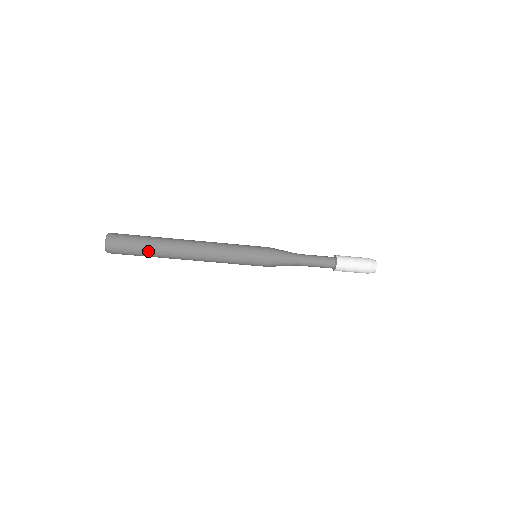
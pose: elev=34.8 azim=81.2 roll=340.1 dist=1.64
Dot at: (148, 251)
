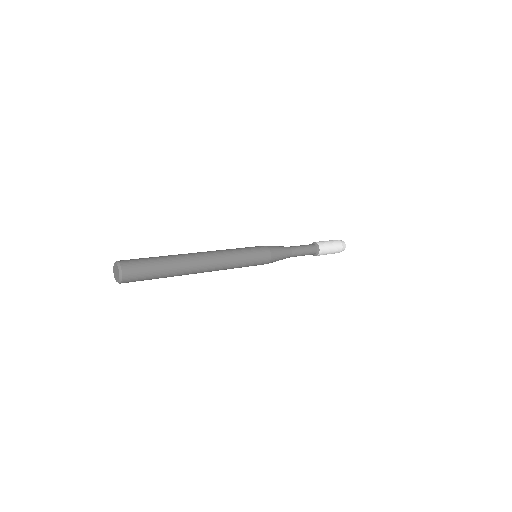
Dot at: (164, 276)
